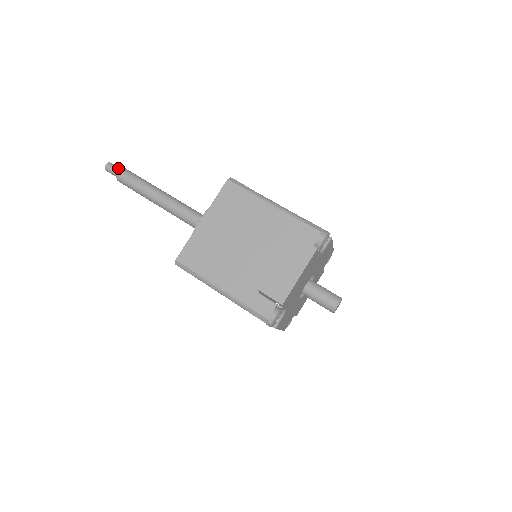
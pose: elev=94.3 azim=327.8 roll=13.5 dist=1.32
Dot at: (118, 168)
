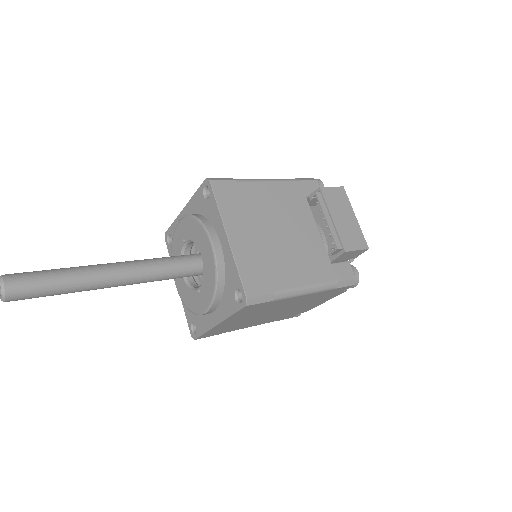
Dot at: out of frame
